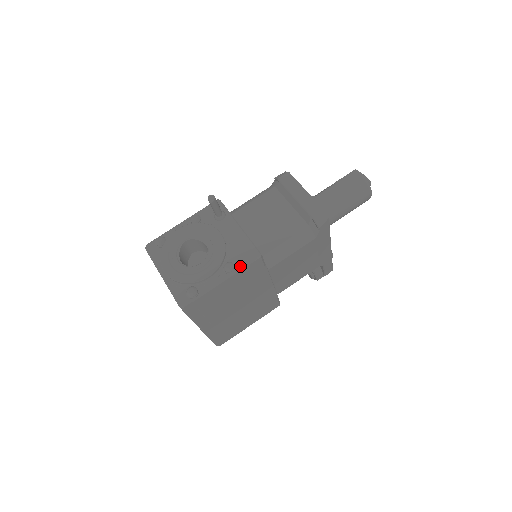
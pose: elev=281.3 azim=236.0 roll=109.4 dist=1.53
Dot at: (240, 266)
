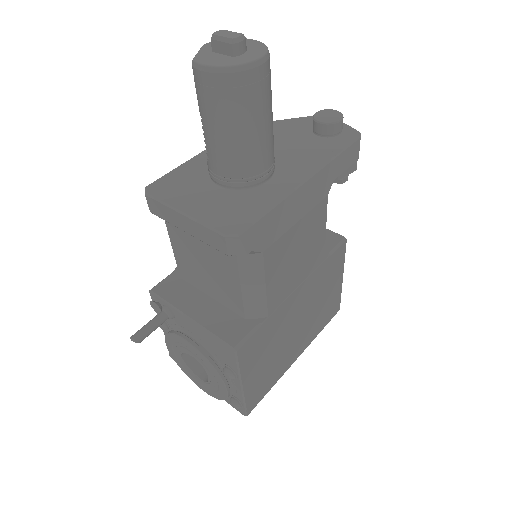
Dot at: (234, 368)
